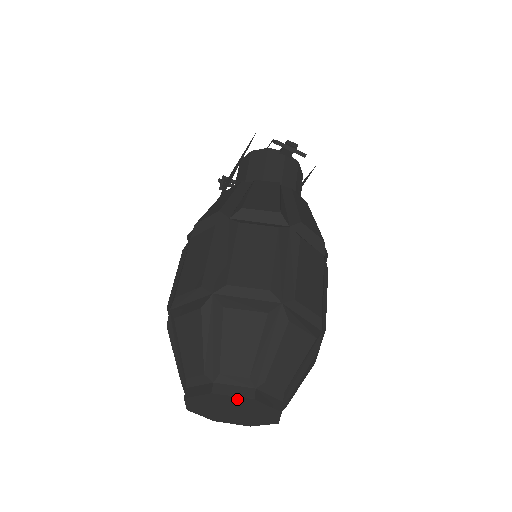
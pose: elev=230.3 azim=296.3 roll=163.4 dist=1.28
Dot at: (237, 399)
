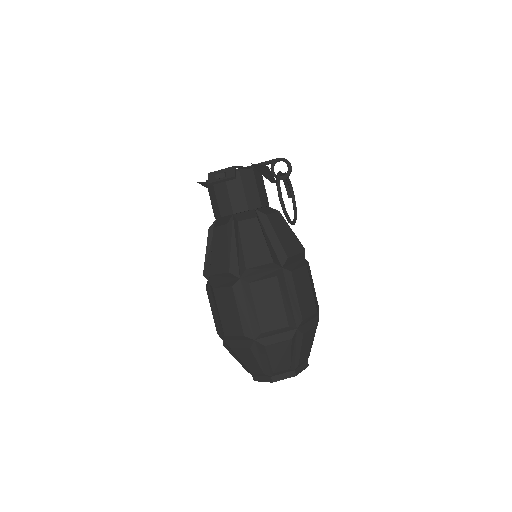
Dot at: occluded
